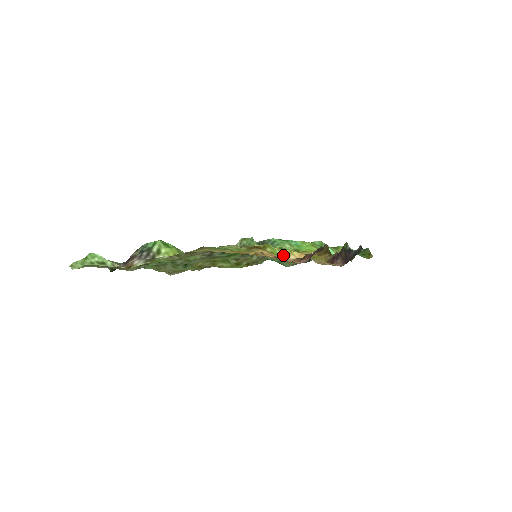
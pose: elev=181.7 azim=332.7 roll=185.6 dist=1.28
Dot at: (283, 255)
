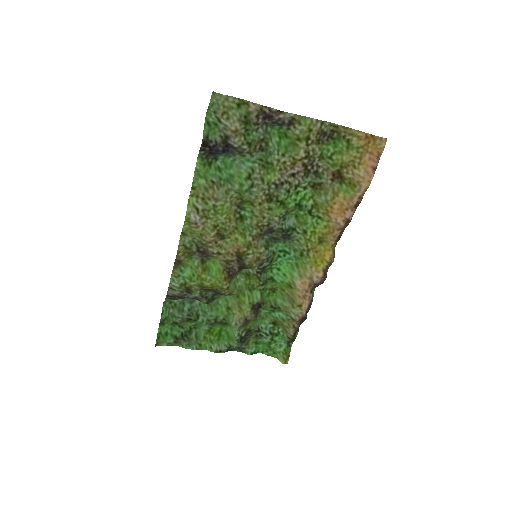
Dot at: (352, 191)
